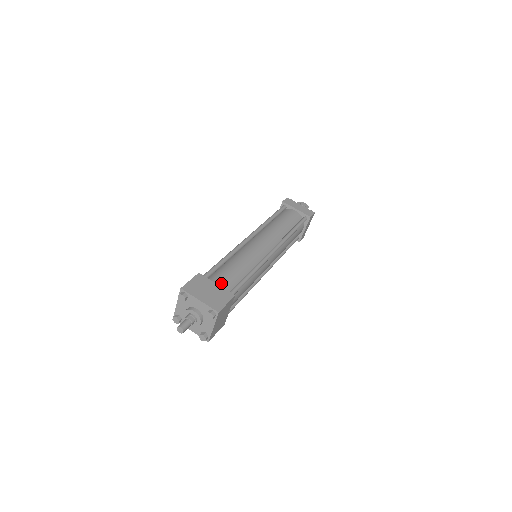
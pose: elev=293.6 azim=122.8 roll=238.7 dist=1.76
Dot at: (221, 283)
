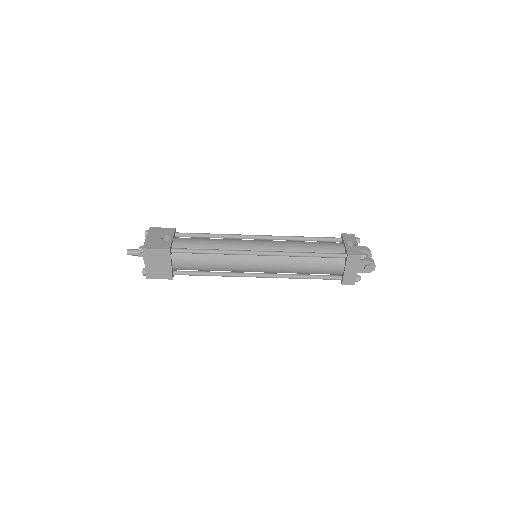
Dot at: (178, 265)
